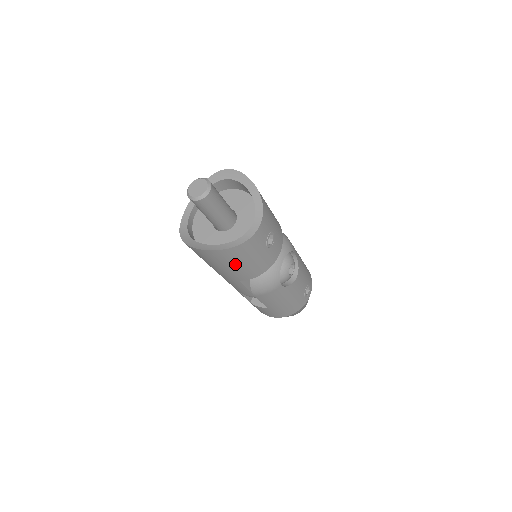
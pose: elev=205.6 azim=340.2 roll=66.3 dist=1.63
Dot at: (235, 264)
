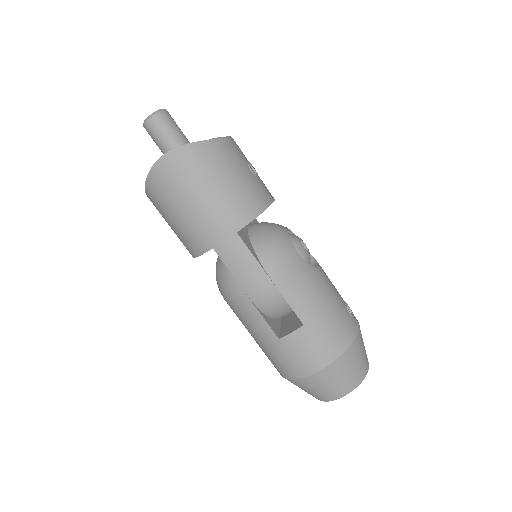
Dot at: (218, 180)
